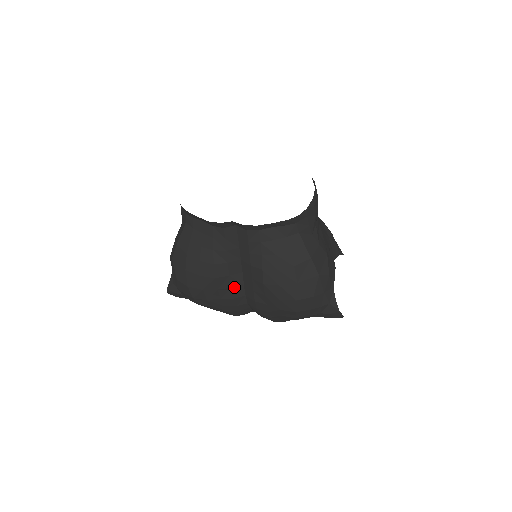
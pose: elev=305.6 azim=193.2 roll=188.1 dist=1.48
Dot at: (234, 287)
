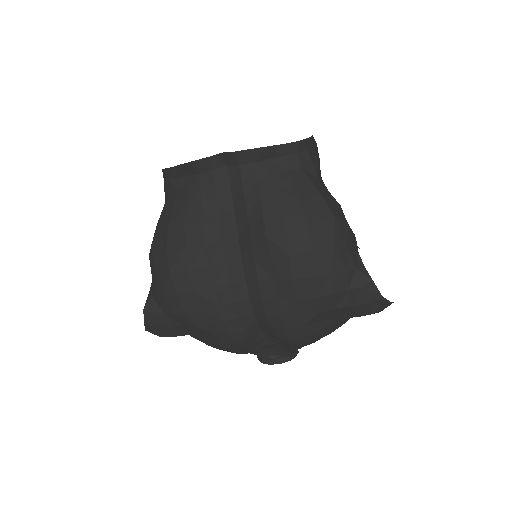
Dot at: (229, 263)
